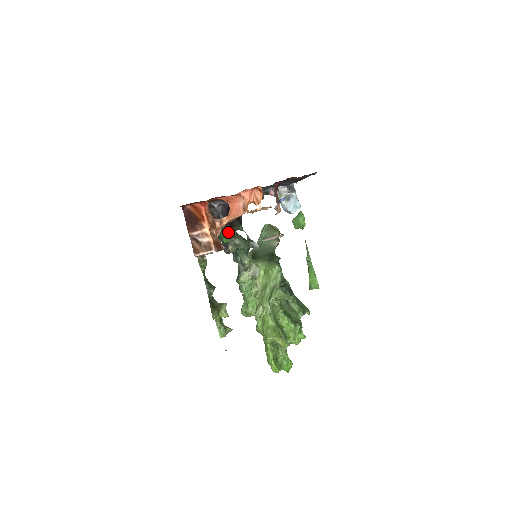
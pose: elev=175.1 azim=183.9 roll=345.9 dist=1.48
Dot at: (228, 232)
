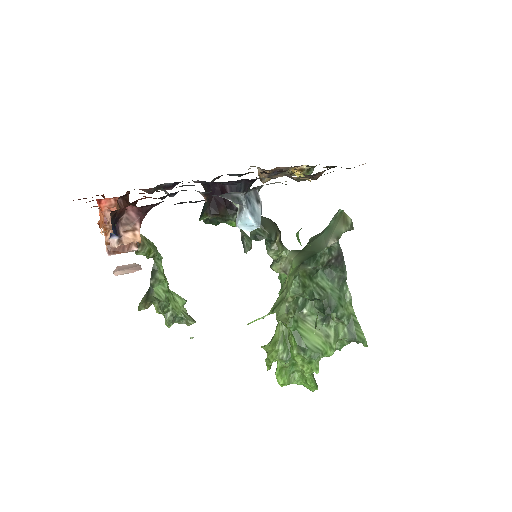
Dot at: (218, 219)
